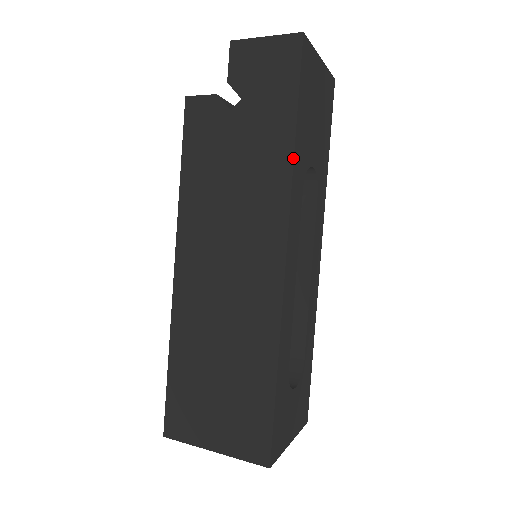
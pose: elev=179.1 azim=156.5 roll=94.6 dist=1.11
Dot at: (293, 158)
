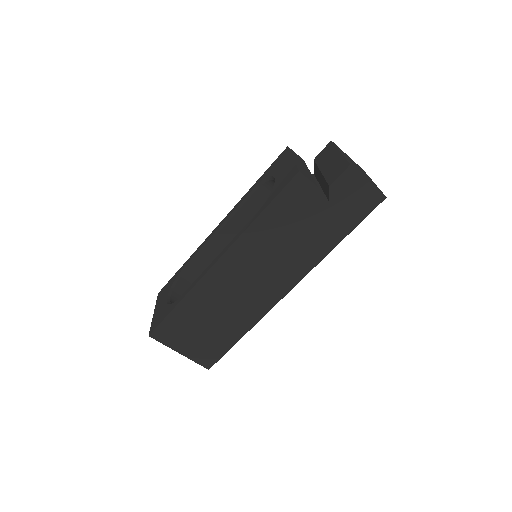
Dot at: occluded
